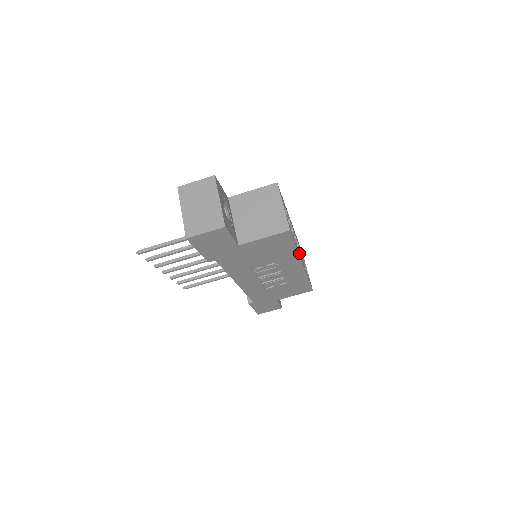
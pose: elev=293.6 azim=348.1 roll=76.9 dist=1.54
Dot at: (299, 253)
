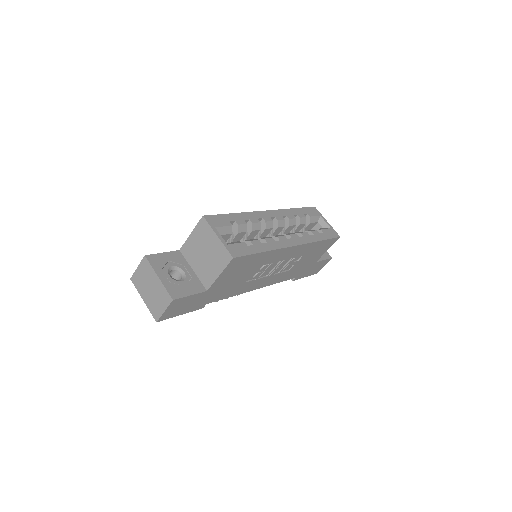
Dot at: (279, 243)
